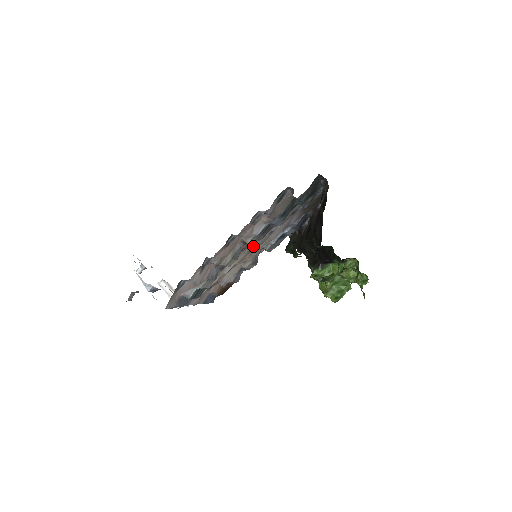
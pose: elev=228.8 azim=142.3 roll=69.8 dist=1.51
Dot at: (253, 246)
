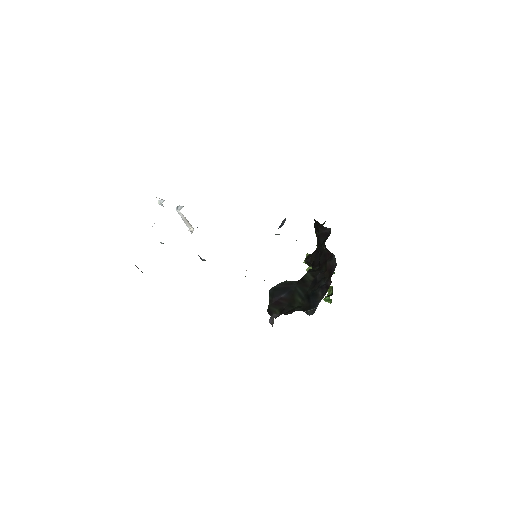
Dot at: occluded
